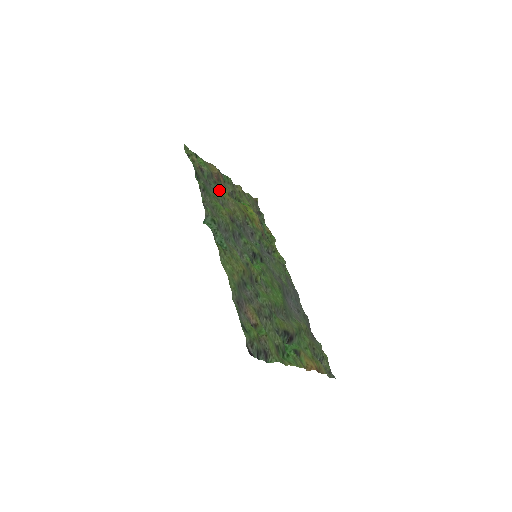
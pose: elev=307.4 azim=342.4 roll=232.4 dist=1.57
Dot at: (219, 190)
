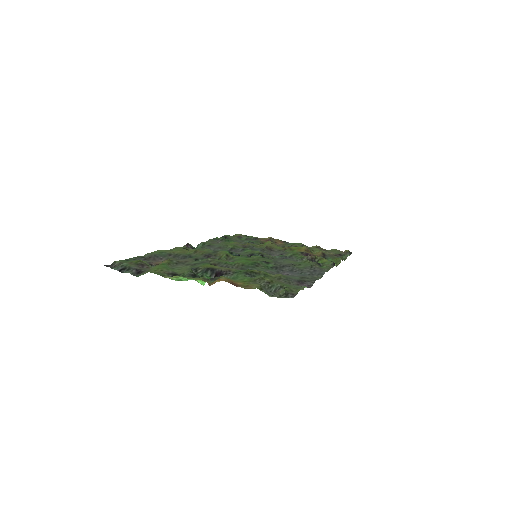
Dot at: (258, 243)
